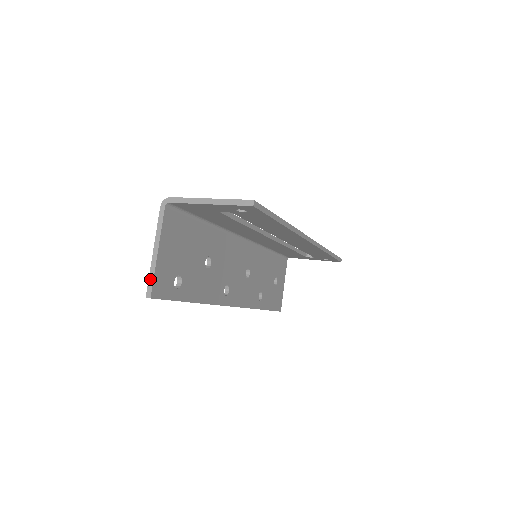
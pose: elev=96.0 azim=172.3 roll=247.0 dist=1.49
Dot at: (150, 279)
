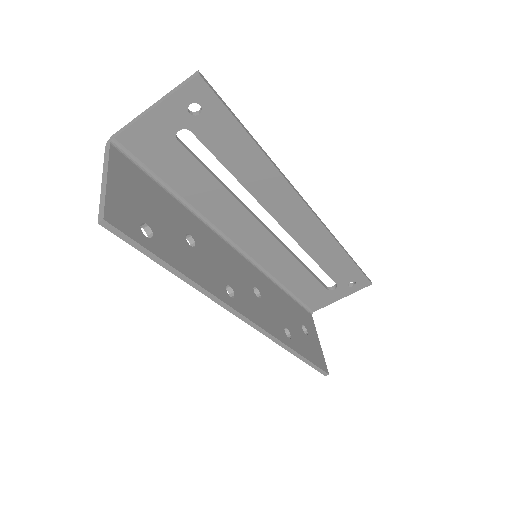
Dot at: (101, 204)
